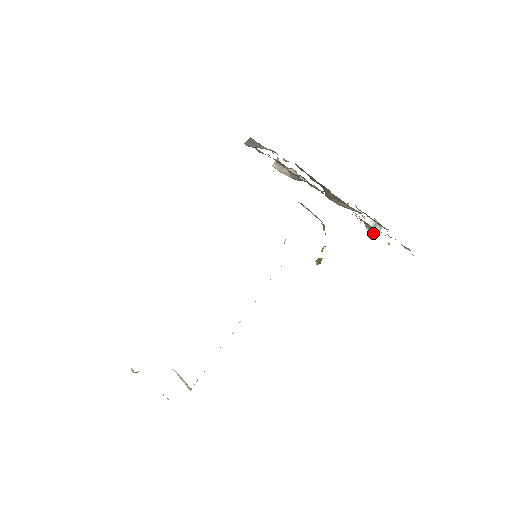
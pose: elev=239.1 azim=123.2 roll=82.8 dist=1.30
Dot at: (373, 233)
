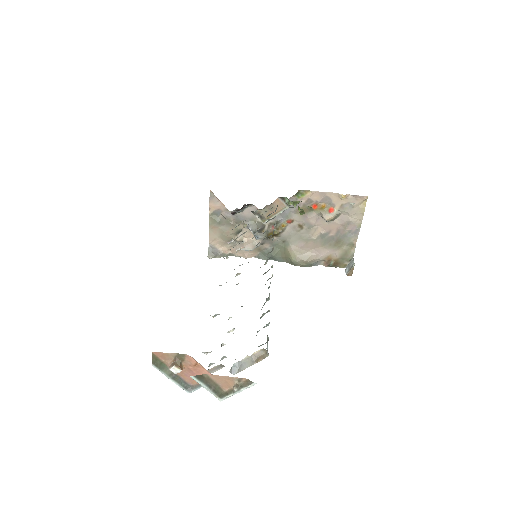
Dot at: (352, 267)
